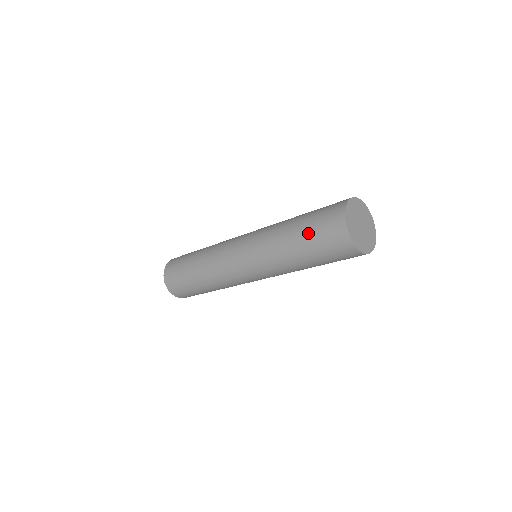
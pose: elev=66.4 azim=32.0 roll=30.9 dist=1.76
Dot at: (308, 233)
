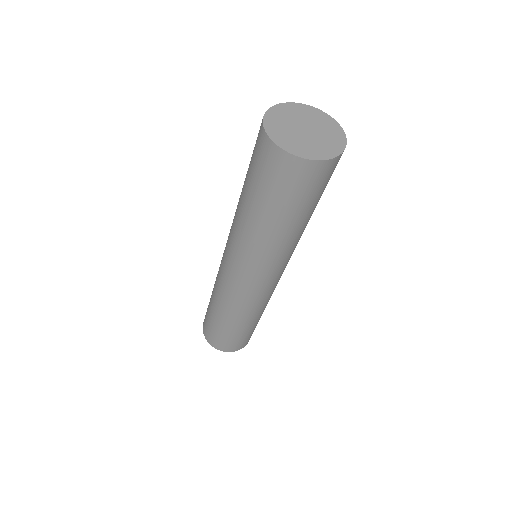
Dot at: (257, 191)
